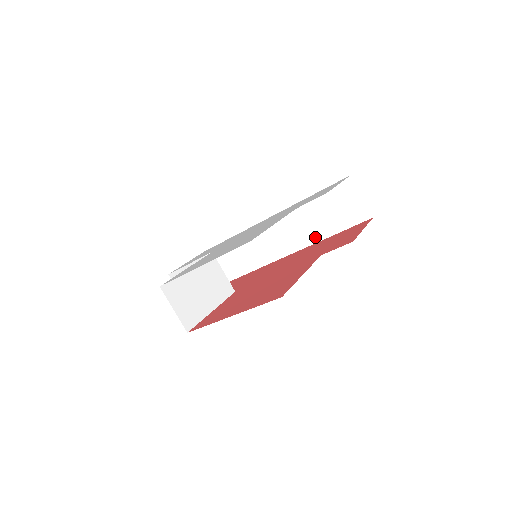
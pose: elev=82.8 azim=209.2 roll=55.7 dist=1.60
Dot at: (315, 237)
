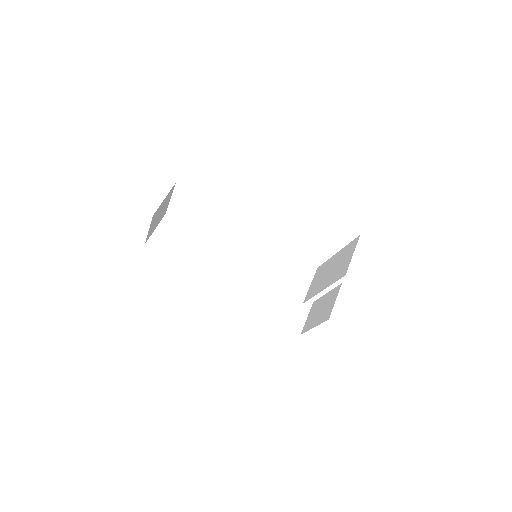
Dot at: (255, 303)
